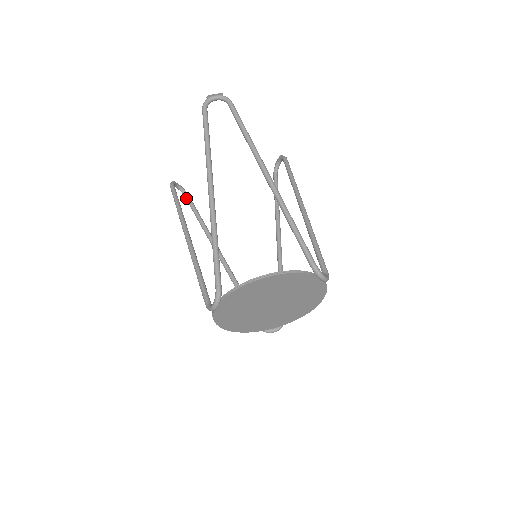
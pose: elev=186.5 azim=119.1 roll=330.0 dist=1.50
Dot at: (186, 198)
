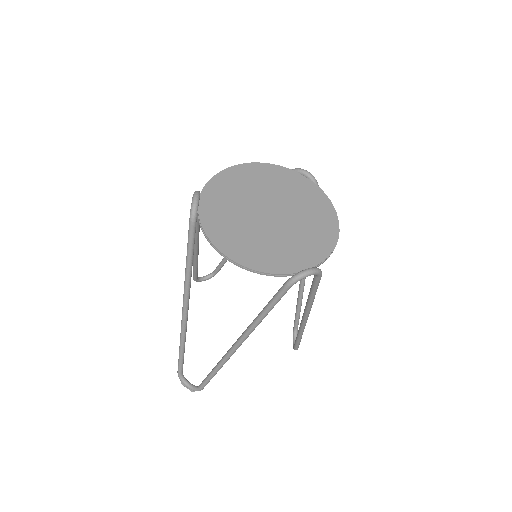
Dot at: (199, 385)
